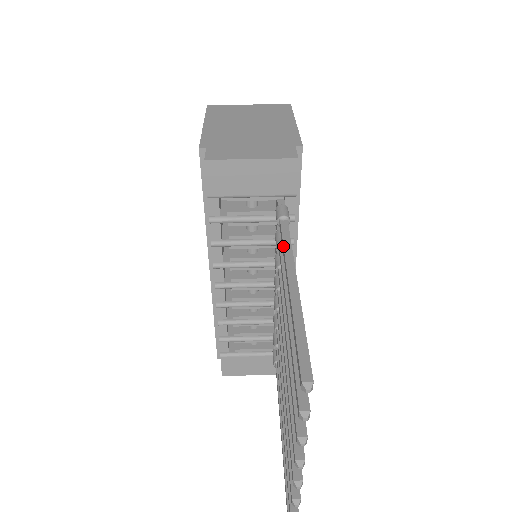
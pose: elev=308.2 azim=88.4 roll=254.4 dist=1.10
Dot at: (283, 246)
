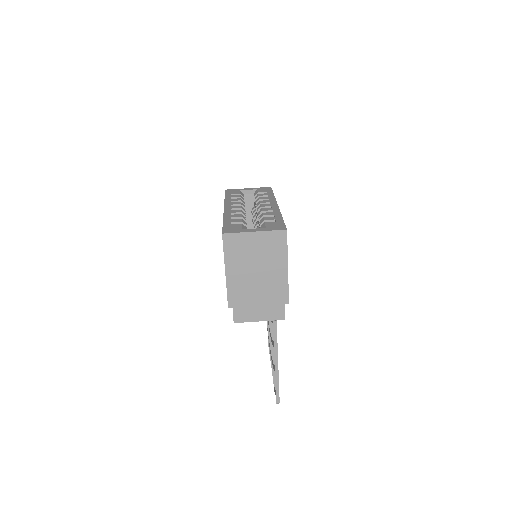
Dot at: (273, 342)
